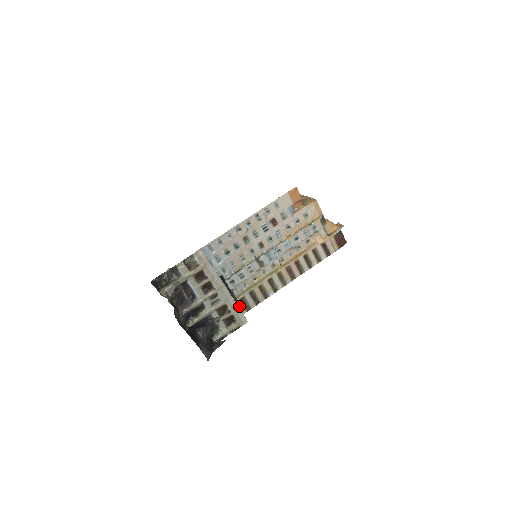
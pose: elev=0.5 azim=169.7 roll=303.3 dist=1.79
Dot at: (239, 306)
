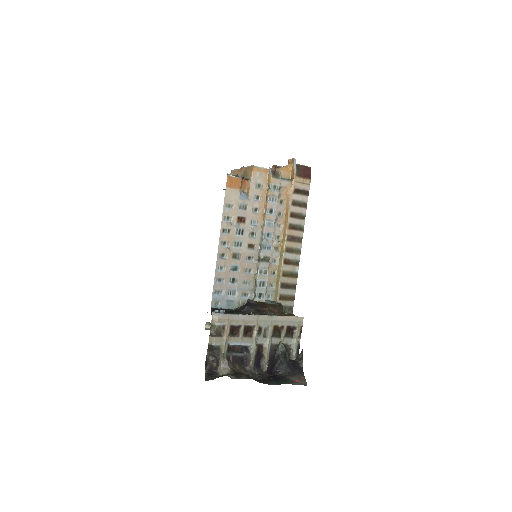
Dot at: (284, 304)
